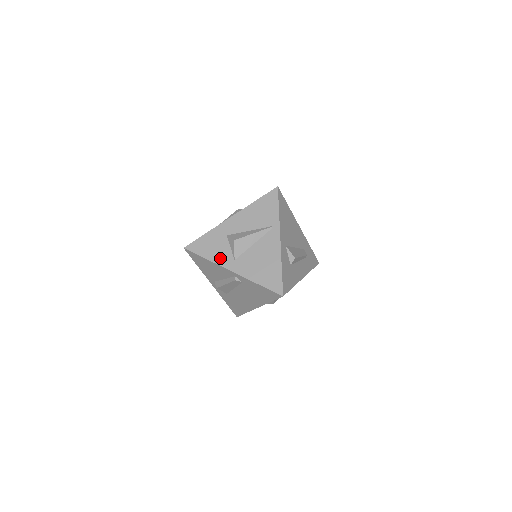
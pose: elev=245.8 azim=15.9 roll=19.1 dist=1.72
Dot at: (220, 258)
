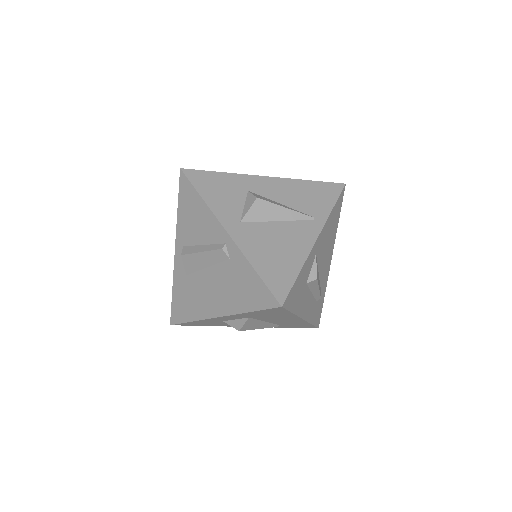
Dot at: (222, 208)
